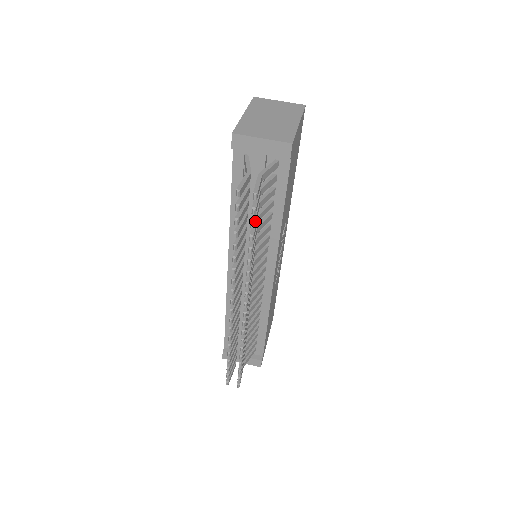
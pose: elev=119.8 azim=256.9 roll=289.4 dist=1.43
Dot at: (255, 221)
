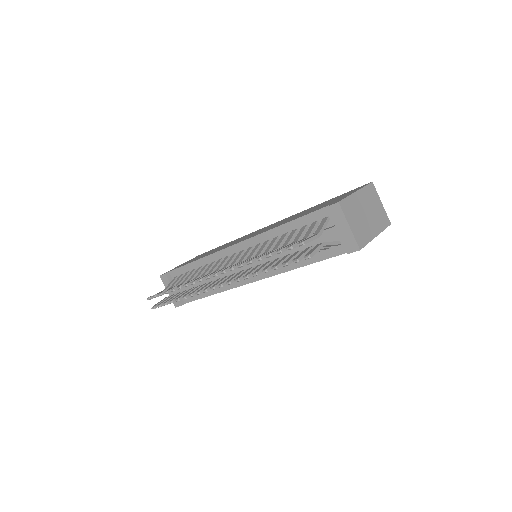
Dot at: occluded
